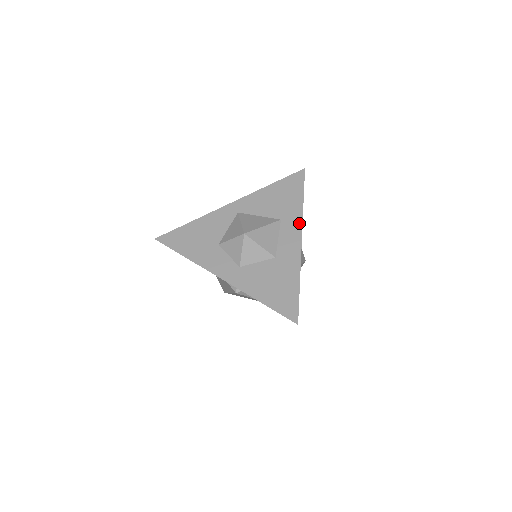
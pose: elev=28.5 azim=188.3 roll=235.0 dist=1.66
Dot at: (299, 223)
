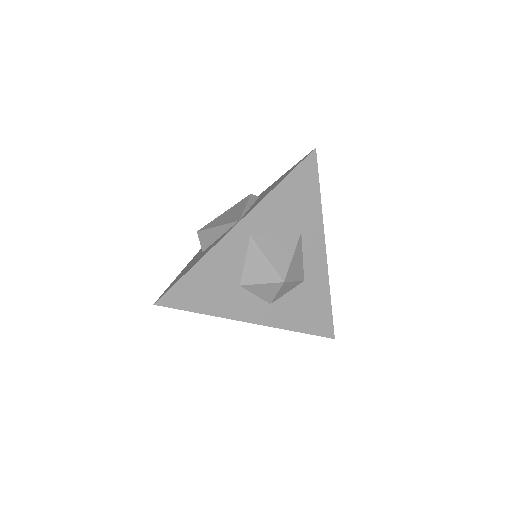
Dot at: (321, 232)
